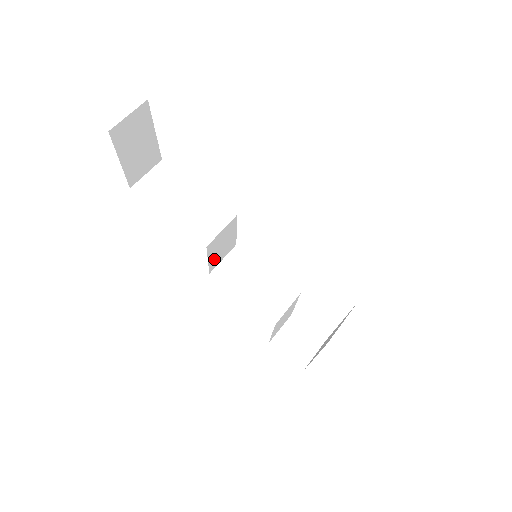
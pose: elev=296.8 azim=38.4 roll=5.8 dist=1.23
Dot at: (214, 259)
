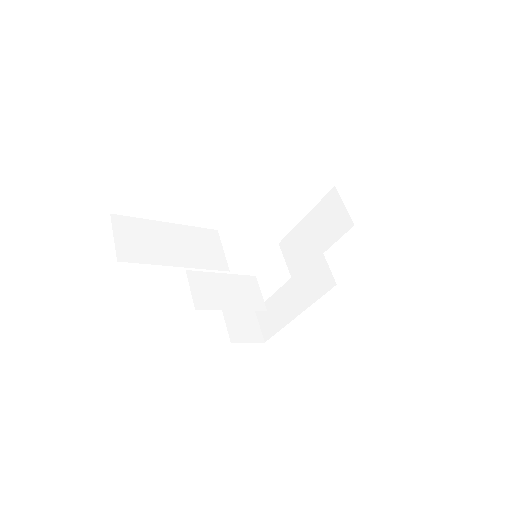
Dot at: occluded
